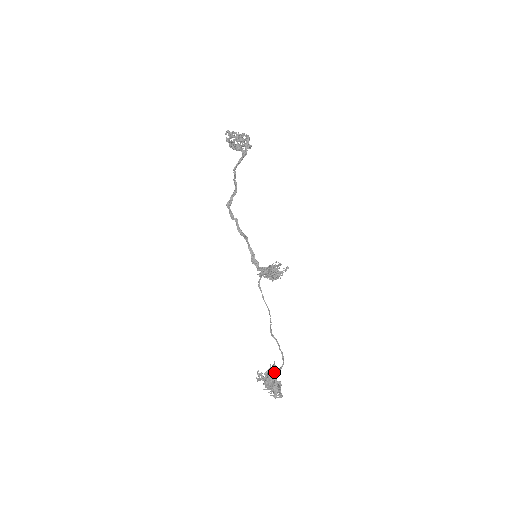
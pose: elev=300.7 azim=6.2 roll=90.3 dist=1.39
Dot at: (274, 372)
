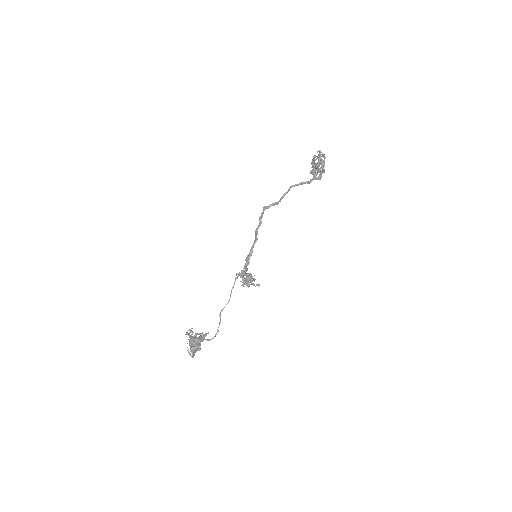
Dot at: (202, 338)
